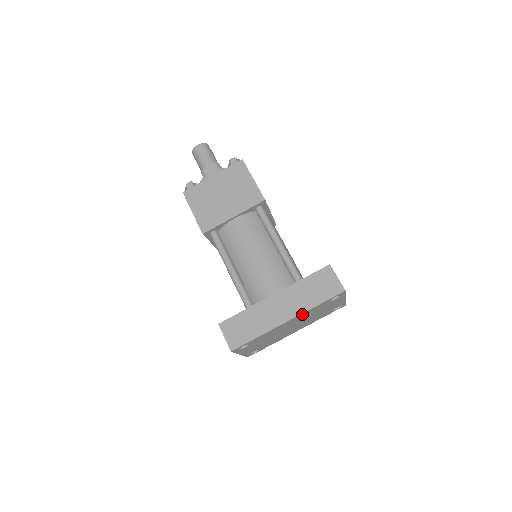
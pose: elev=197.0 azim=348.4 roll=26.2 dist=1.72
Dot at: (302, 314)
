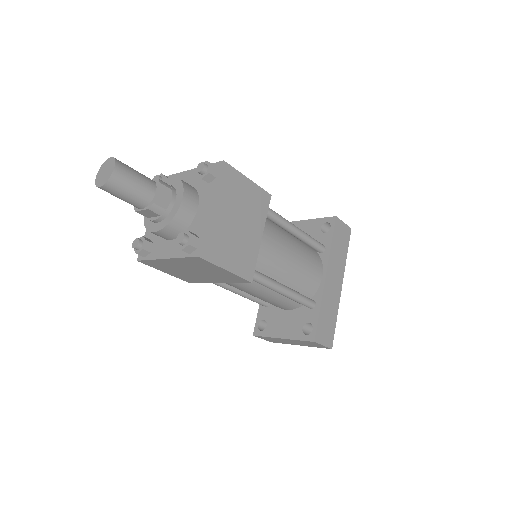
Dot at: occluded
